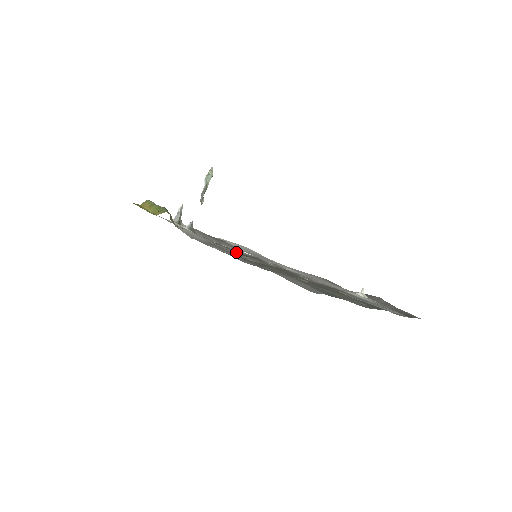
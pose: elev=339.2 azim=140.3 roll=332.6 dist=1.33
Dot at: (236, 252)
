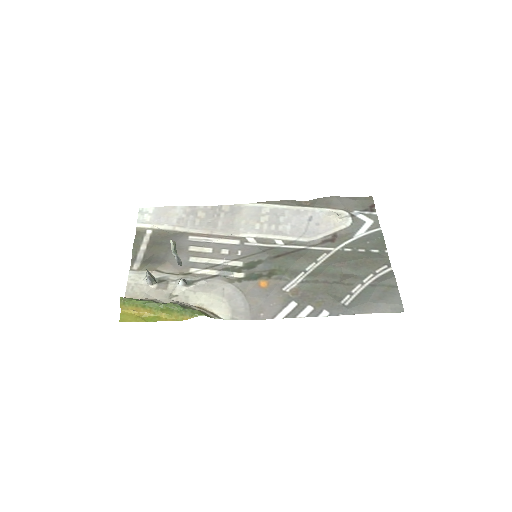
Dot at: (257, 277)
